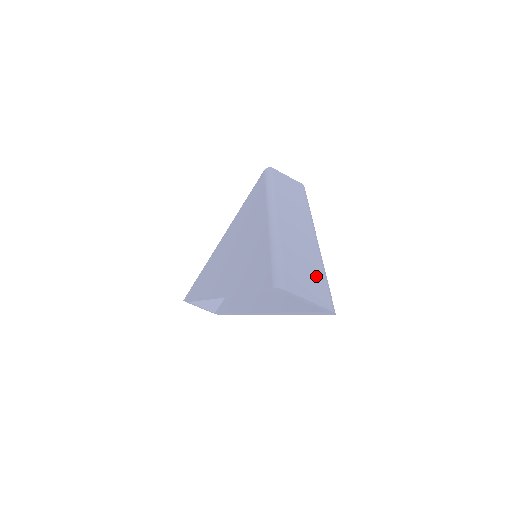
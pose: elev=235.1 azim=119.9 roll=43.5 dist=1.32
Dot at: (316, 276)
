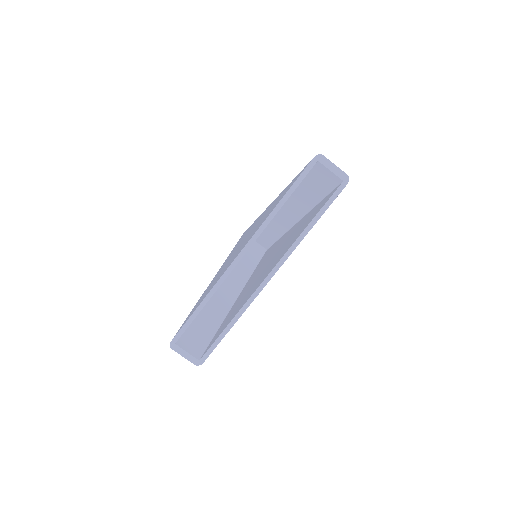
Dot at: occluded
